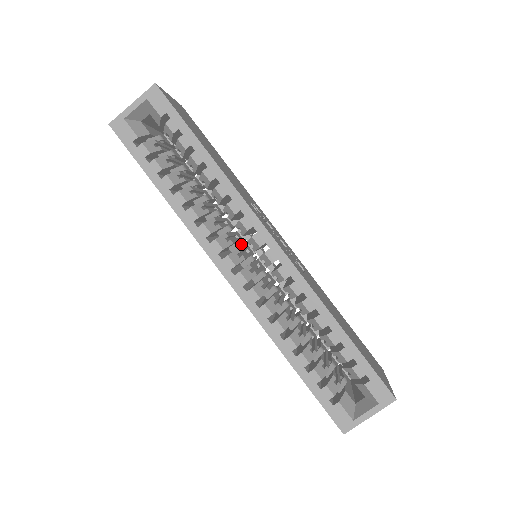
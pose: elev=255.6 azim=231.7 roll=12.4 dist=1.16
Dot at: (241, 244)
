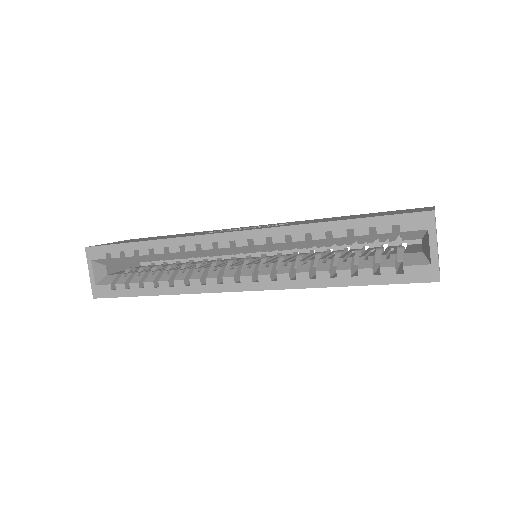
Dot at: (231, 261)
